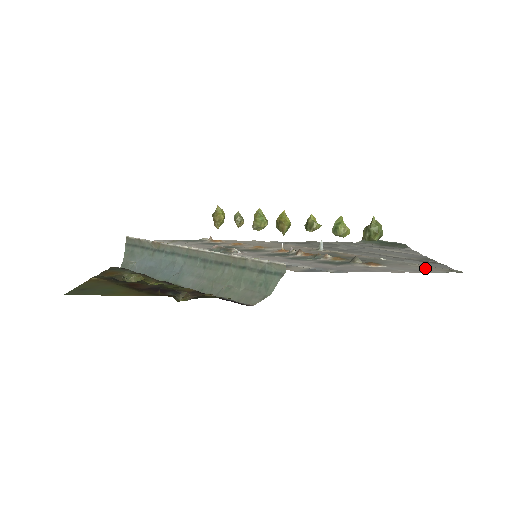
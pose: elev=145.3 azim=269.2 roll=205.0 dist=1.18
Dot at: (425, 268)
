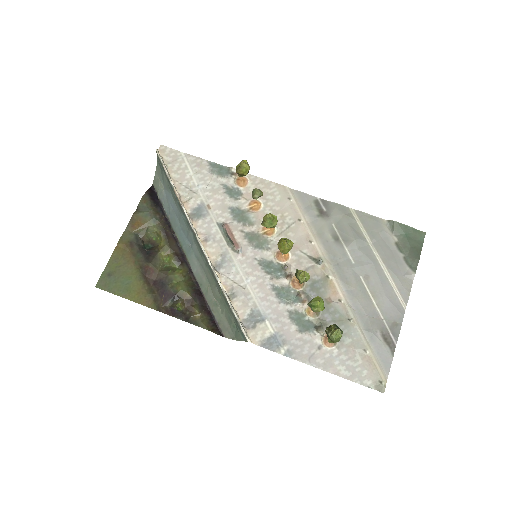
Dot at: (365, 367)
